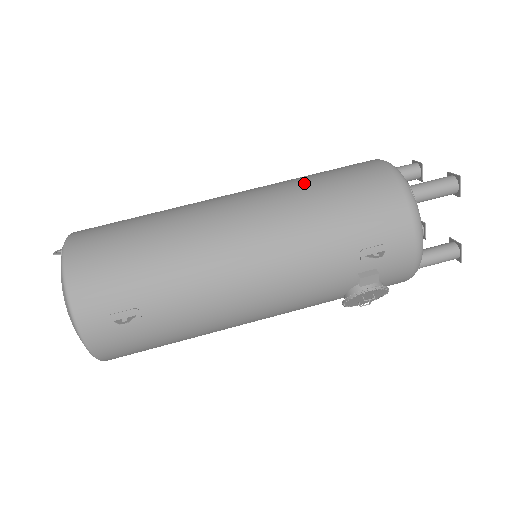
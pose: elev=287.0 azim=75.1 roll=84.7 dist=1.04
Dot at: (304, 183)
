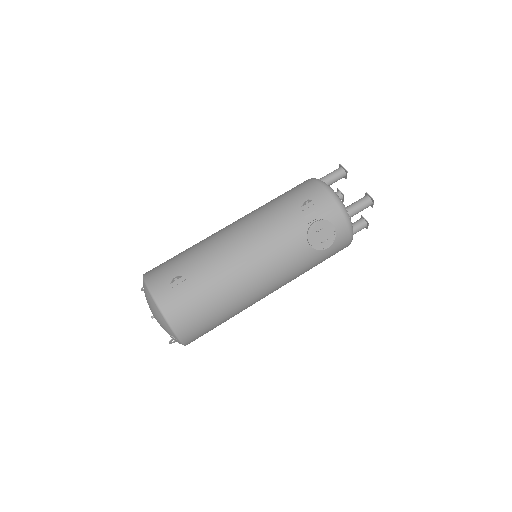
Dot at: occluded
